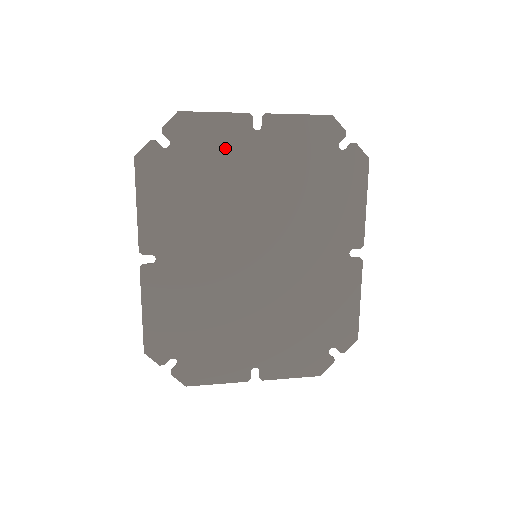
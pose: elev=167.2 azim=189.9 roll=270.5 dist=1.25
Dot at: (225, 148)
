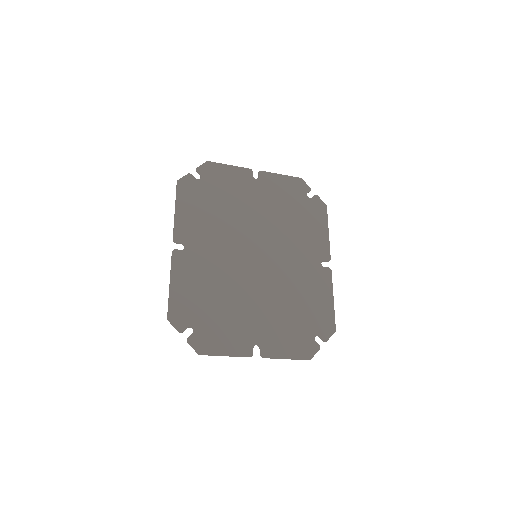
Dot at: (236, 185)
